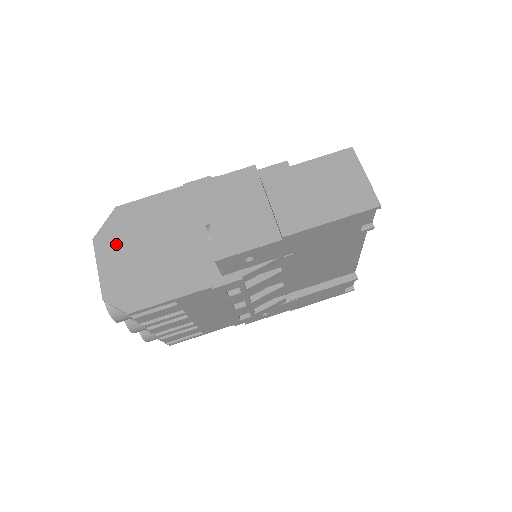
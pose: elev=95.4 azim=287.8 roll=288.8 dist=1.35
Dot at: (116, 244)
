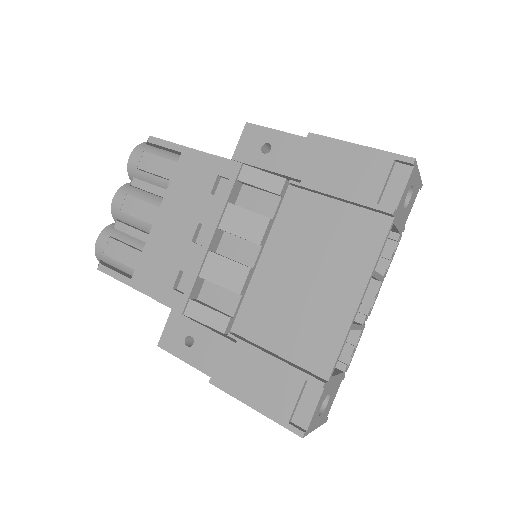
Dot at: occluded
